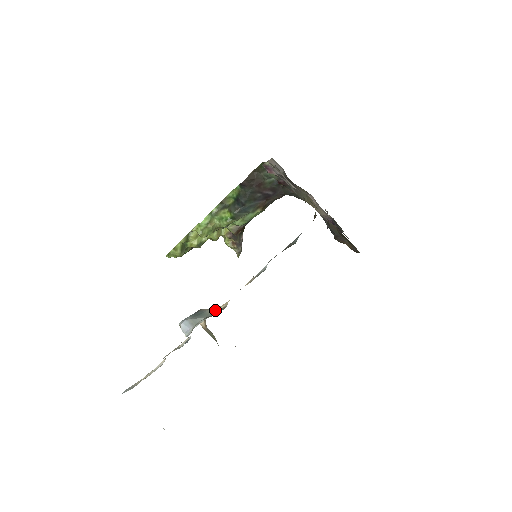
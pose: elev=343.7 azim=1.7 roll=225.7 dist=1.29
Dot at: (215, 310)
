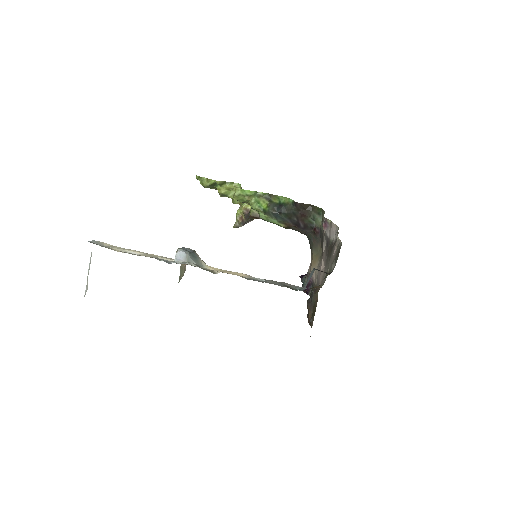
Dot at: (205, 265)
